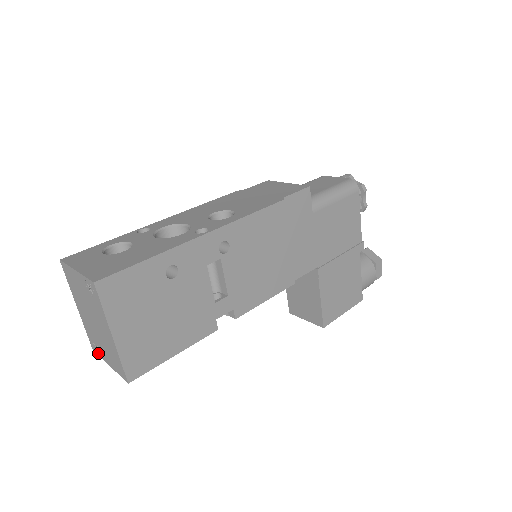
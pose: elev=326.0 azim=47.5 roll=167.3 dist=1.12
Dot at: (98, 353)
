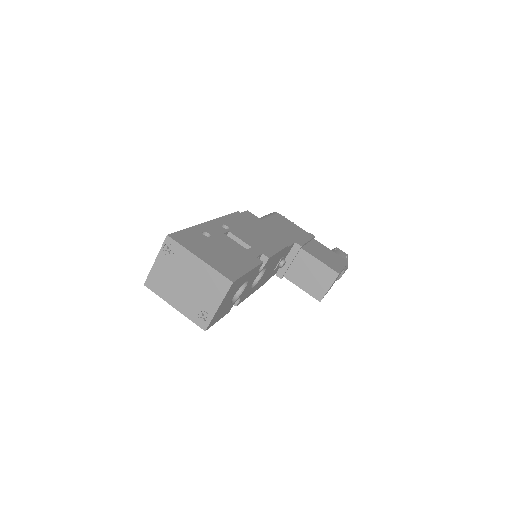
Dot at: (208, 320)
